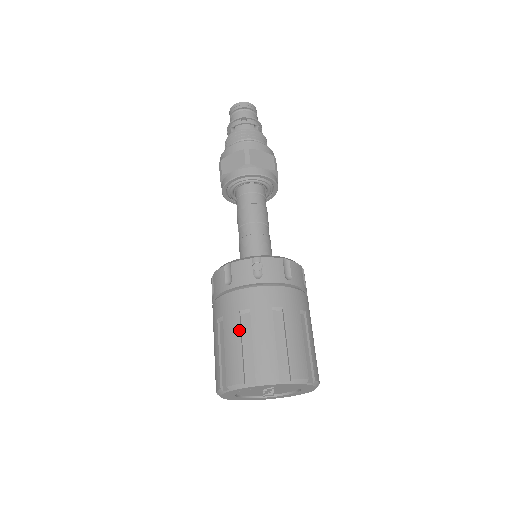
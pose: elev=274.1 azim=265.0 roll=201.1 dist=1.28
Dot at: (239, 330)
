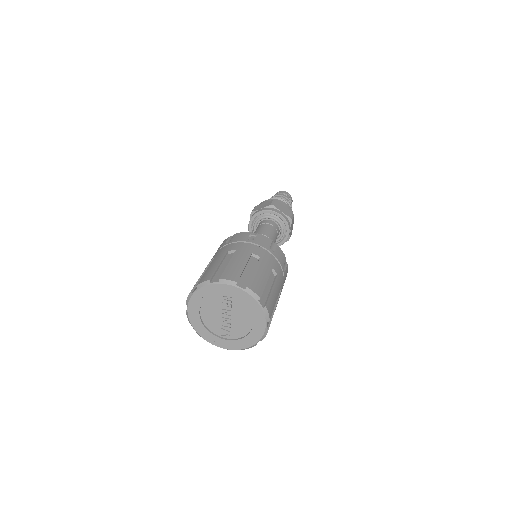
Dot at: (222, 258)
